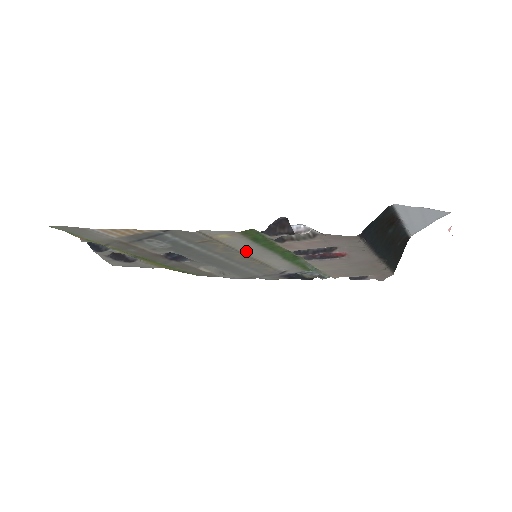
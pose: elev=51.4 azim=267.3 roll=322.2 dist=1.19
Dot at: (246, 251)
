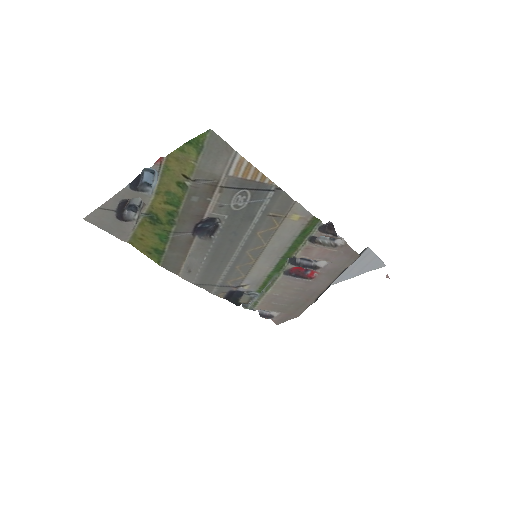
Dot at: (270, 244)
